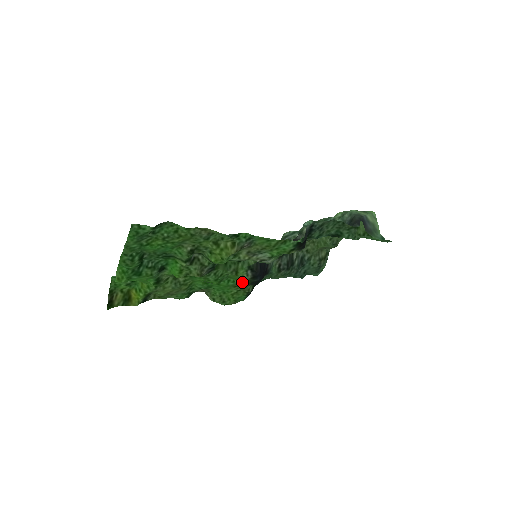
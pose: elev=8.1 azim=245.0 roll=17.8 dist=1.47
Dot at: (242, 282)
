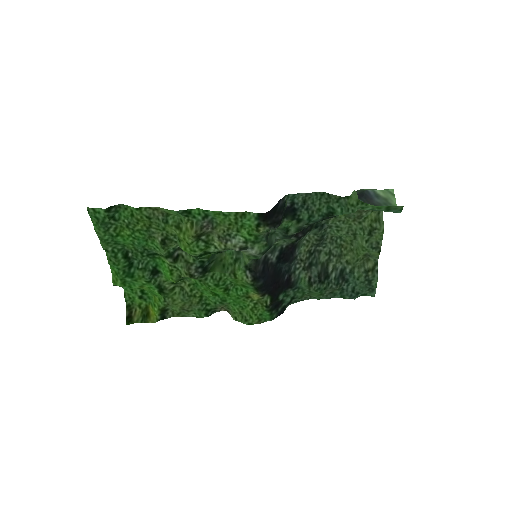
Dot at: (250, 289)
